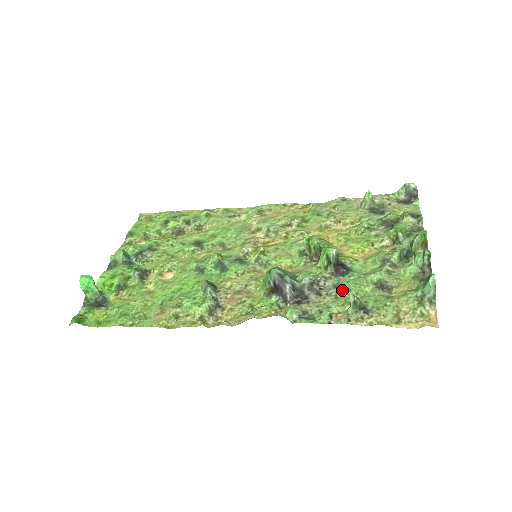
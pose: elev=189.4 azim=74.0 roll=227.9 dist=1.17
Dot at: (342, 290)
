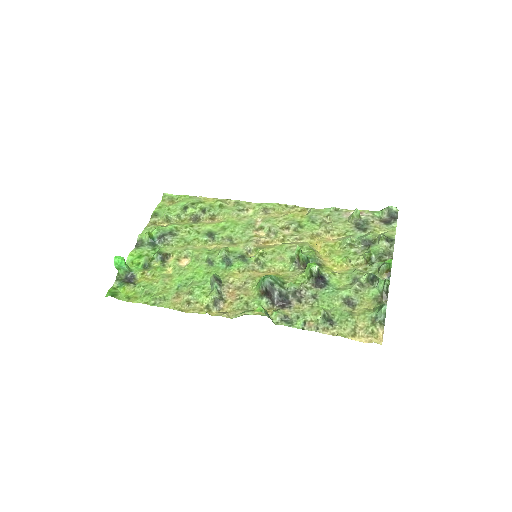
Dot at: (318, 301)
